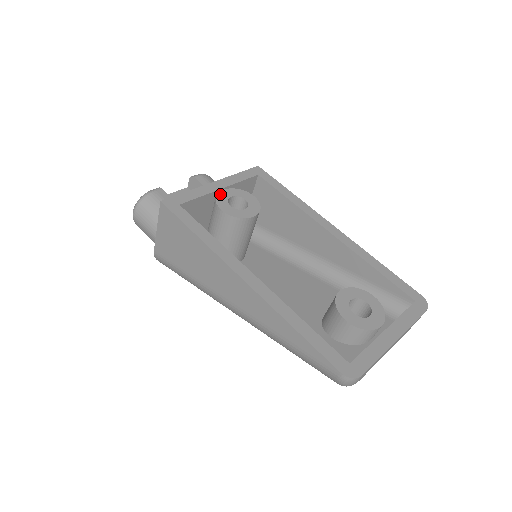
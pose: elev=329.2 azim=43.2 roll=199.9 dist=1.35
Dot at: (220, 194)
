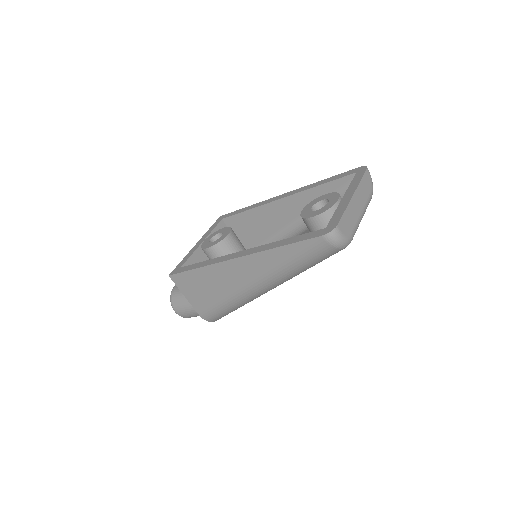
Dot at: (203, 244)
